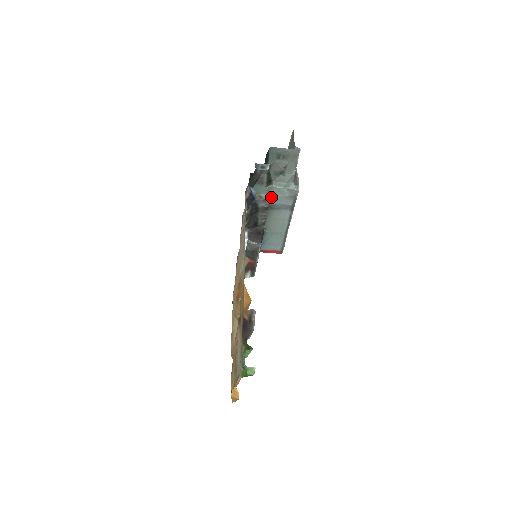
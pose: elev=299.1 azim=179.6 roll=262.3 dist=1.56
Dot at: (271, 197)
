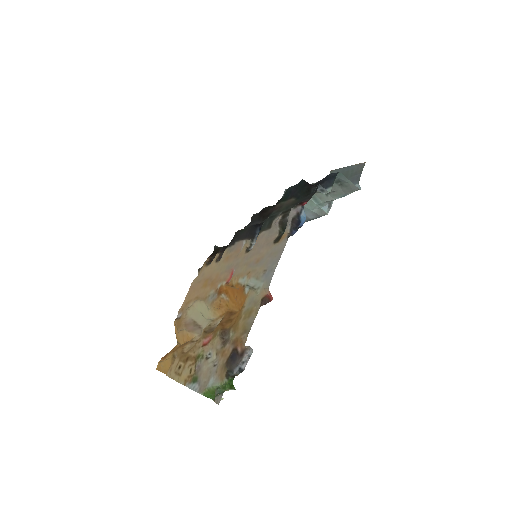
Dot at: occluded
